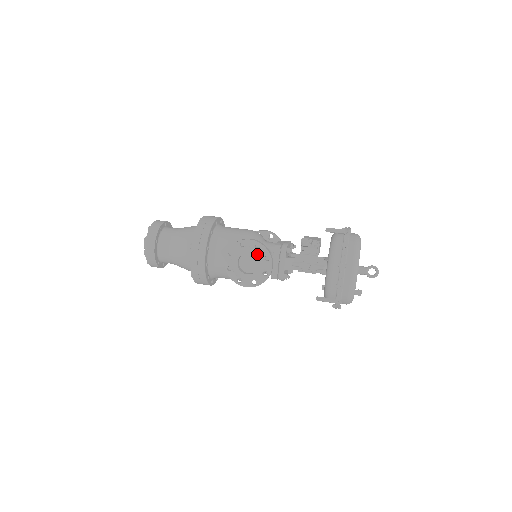
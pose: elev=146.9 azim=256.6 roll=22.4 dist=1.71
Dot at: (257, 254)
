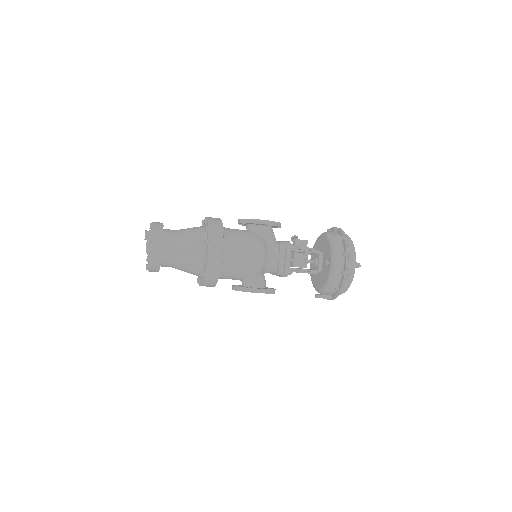
Dot at: occluded
